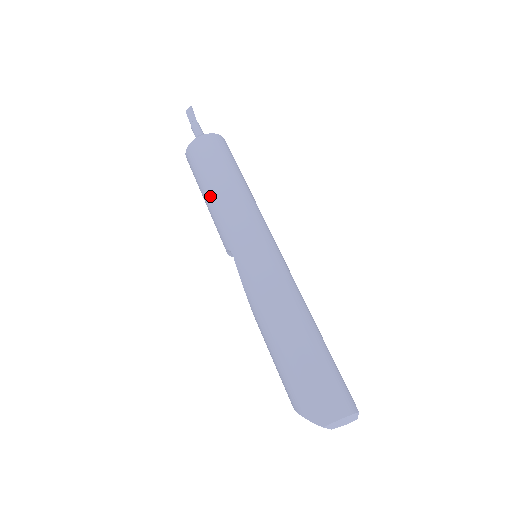
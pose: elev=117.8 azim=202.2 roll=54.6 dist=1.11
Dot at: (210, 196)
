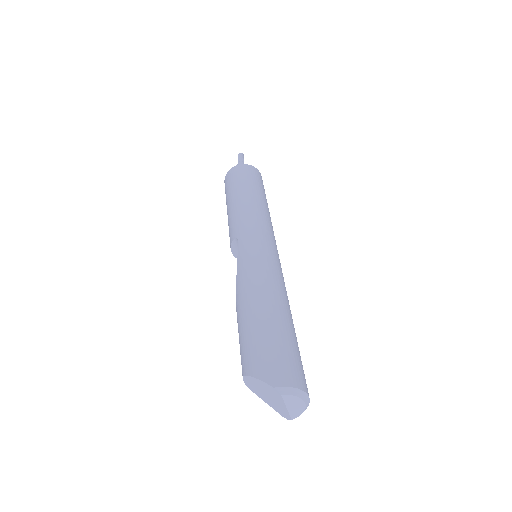
Dot at: (237, 199)
